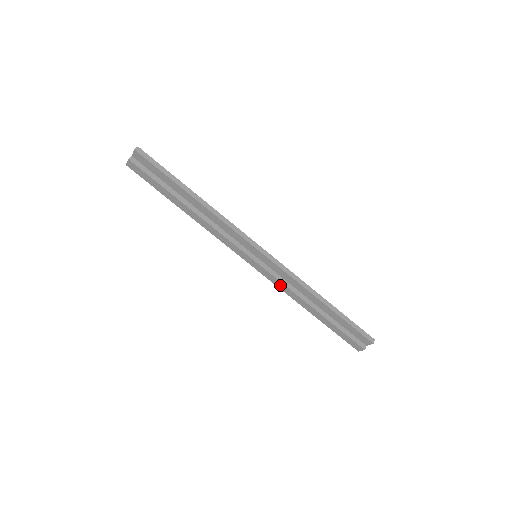
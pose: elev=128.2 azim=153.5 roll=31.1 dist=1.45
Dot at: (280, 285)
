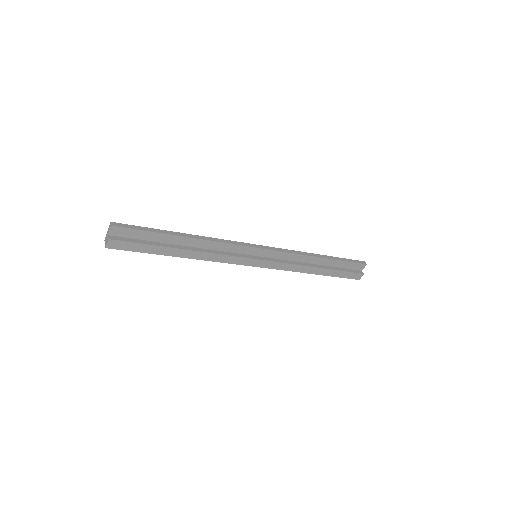
Dot at: (286, 267)
